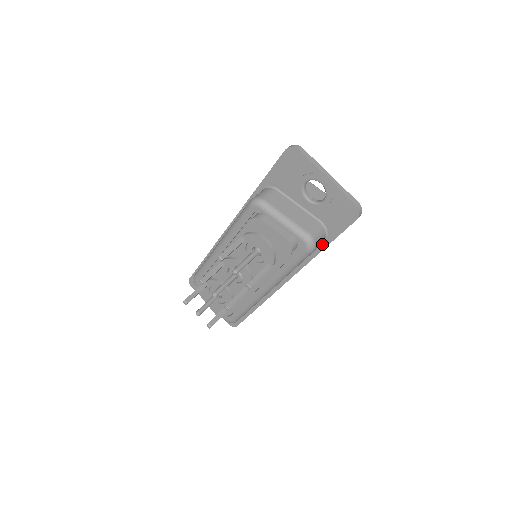
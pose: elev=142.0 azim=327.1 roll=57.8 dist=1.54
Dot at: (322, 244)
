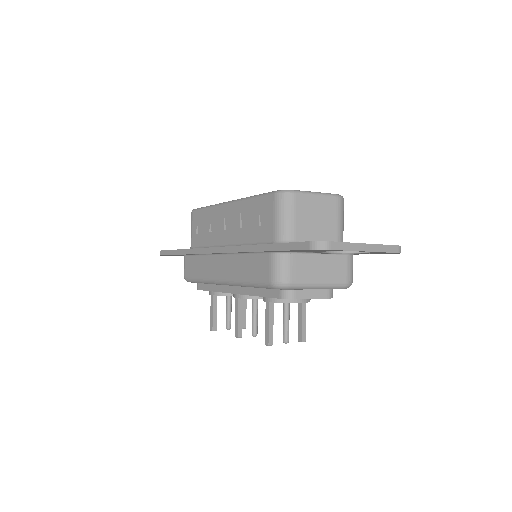
Dot at: occluded
